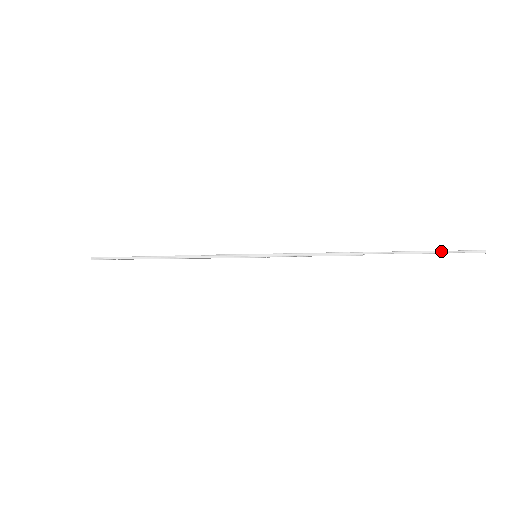
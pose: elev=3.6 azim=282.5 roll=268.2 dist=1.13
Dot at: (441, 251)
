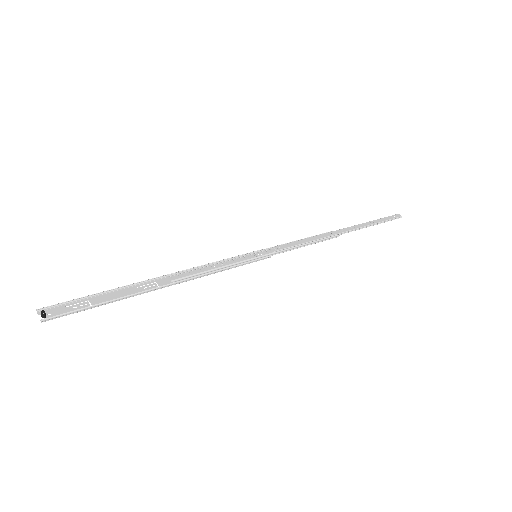
Dot at: (382, 222)
